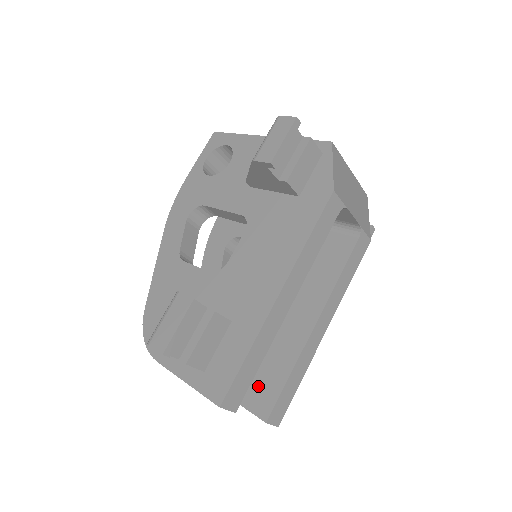
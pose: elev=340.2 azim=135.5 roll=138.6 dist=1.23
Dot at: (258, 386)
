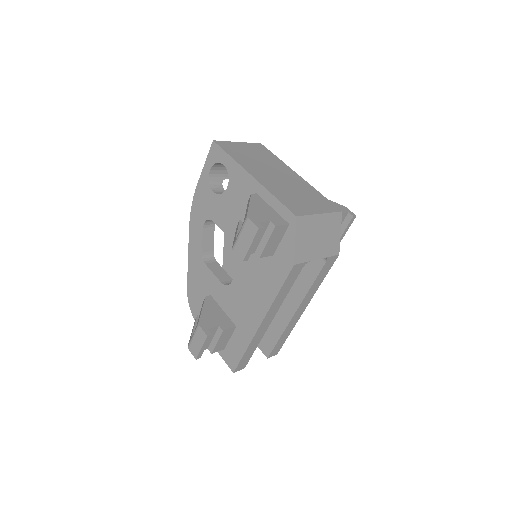
Dot at: (263, 336)
